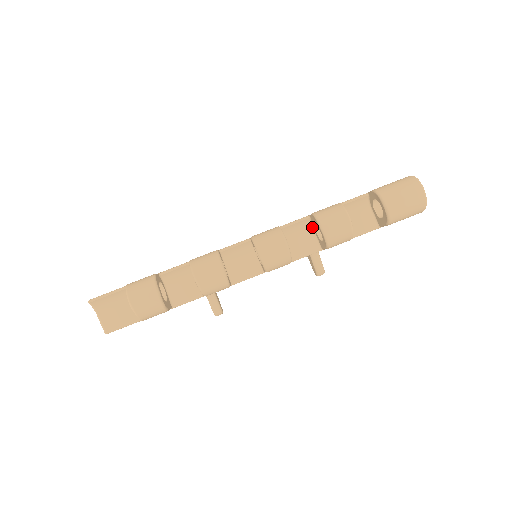
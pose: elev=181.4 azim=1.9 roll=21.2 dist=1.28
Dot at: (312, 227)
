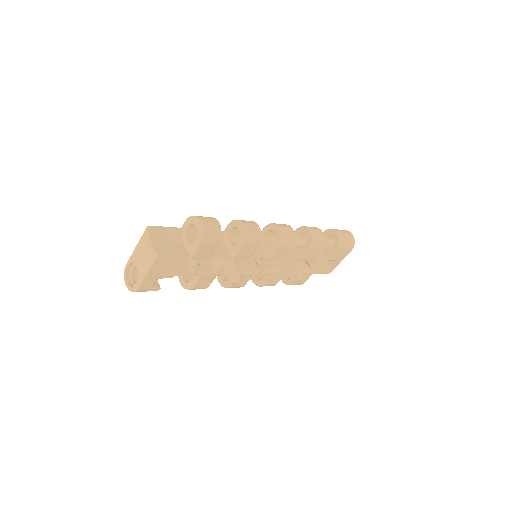
Dot at: occluded
